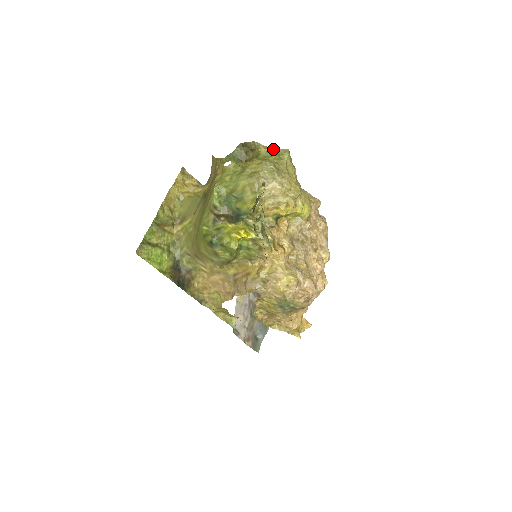
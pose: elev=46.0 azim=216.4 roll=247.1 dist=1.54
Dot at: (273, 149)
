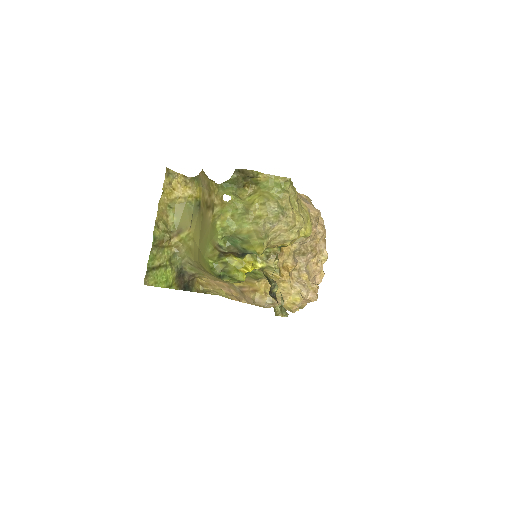
Dot at: (273, 178)
